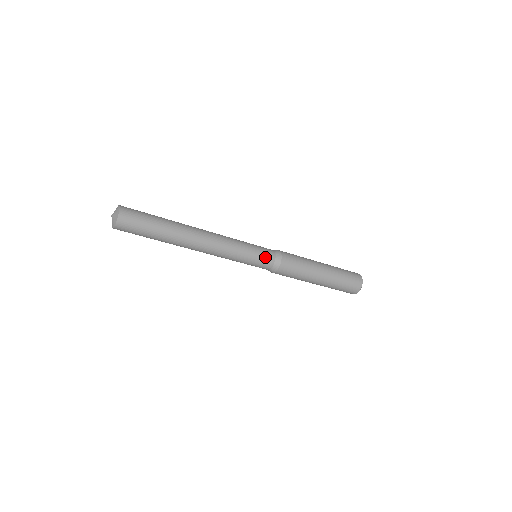
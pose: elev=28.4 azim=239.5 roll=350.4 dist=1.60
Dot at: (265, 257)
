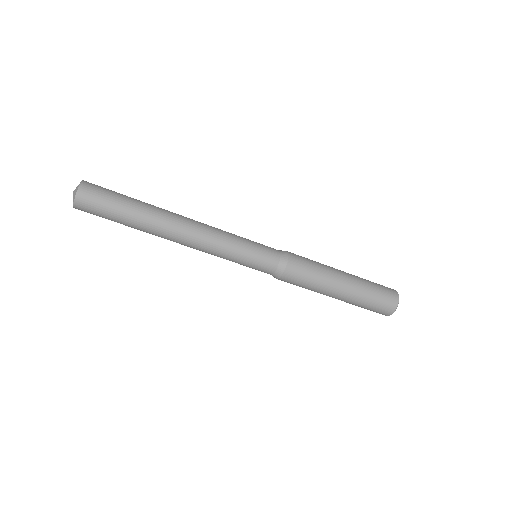
Dot at: (266, 255)
